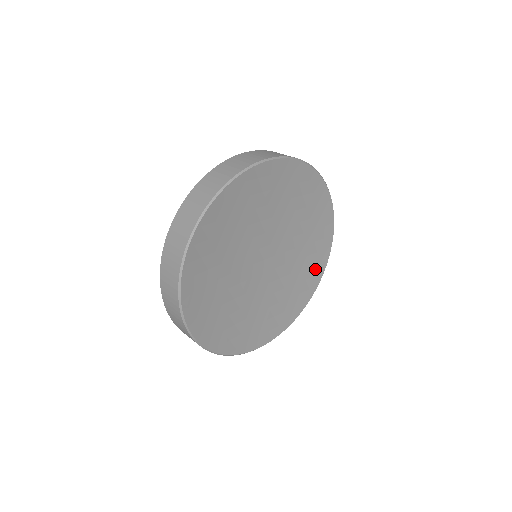
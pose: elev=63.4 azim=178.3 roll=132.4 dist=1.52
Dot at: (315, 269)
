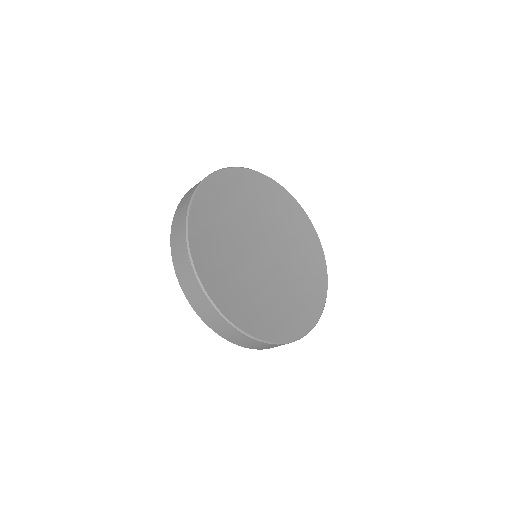
Dot at: (278, 196)
